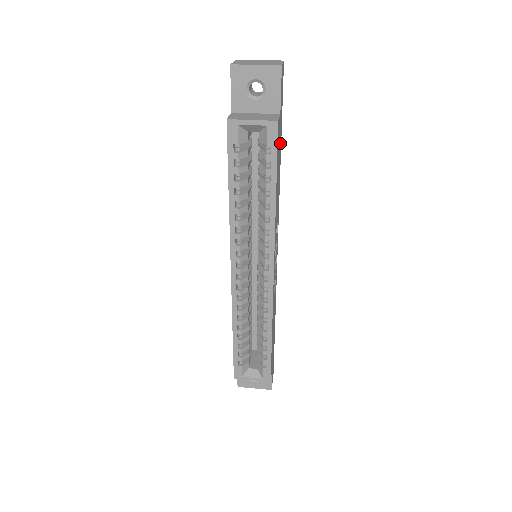
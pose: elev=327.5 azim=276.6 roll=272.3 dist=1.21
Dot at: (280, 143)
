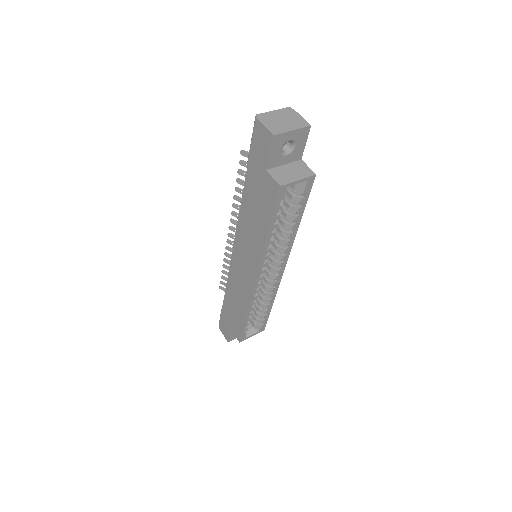
Dot at: occluded
